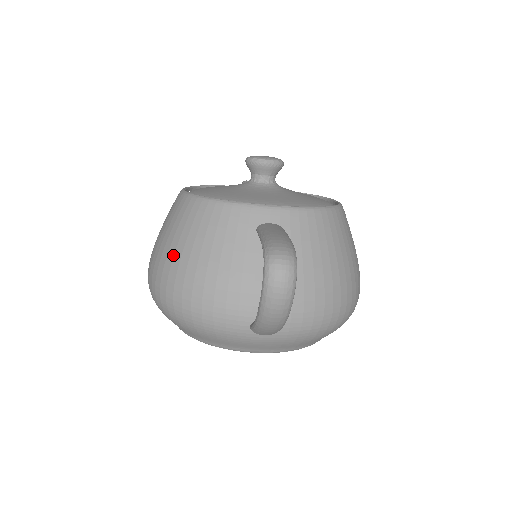
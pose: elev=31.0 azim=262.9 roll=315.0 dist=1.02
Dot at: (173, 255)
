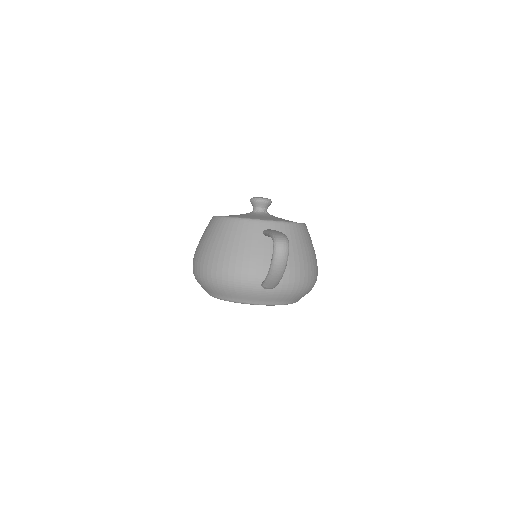
Dot at: (215, 249)
